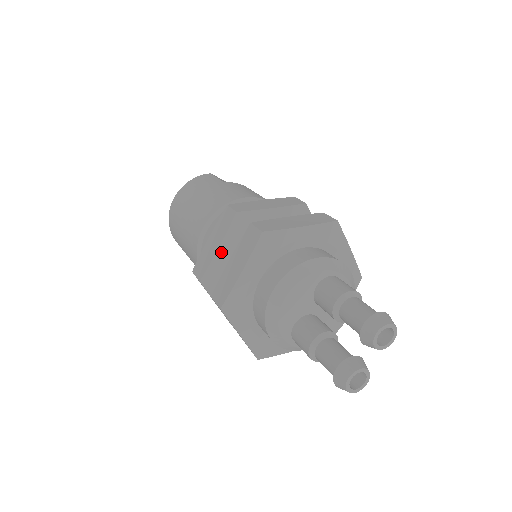
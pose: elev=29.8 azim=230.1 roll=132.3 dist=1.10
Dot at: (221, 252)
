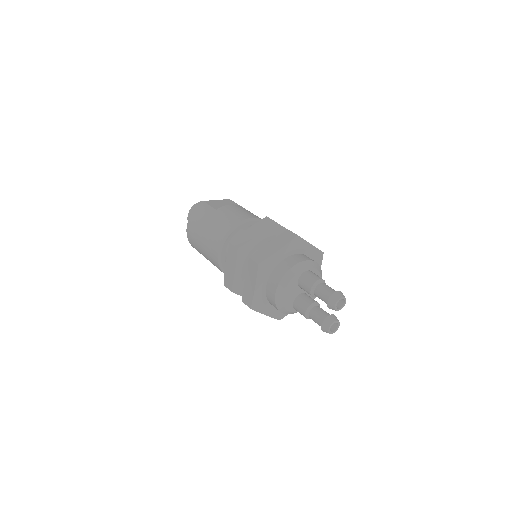
Dot at: (237, 272)
